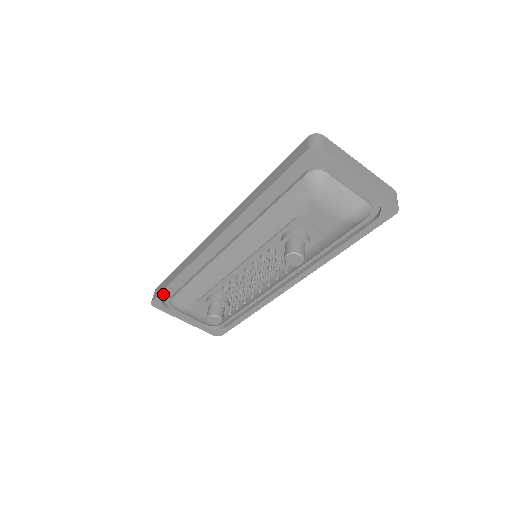
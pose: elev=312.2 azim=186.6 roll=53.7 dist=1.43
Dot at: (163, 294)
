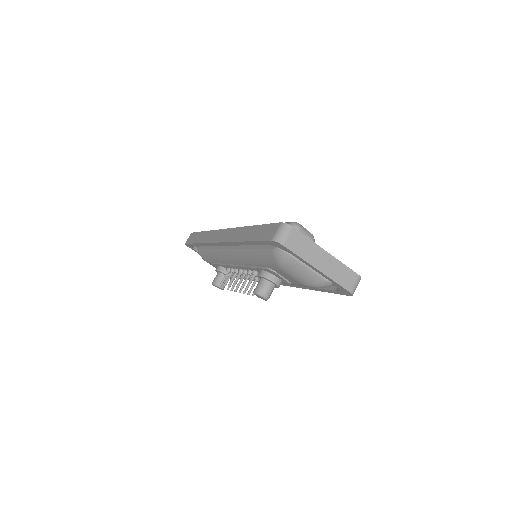
Dot at: (191, 245)
